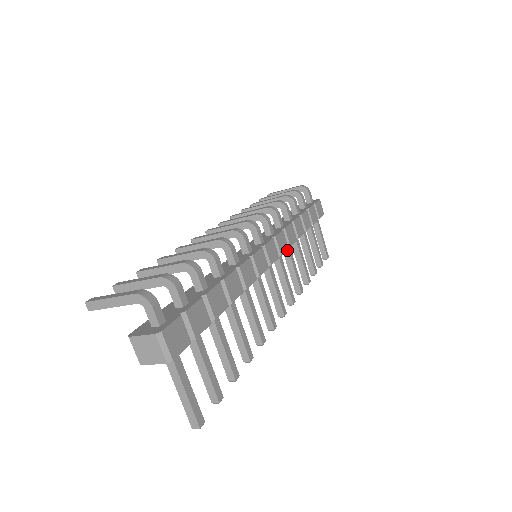
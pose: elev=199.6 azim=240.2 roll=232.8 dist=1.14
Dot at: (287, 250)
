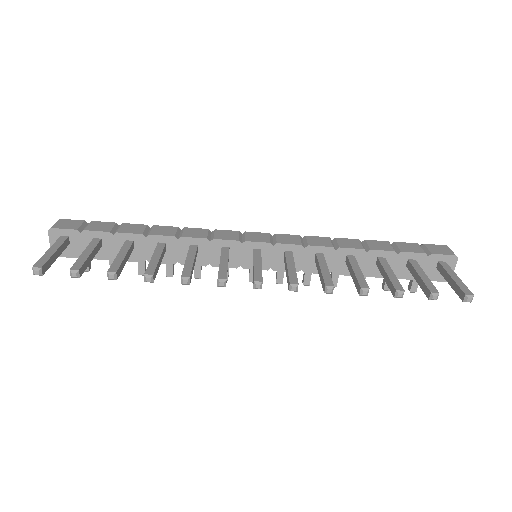
Dot at: (316, 257)
